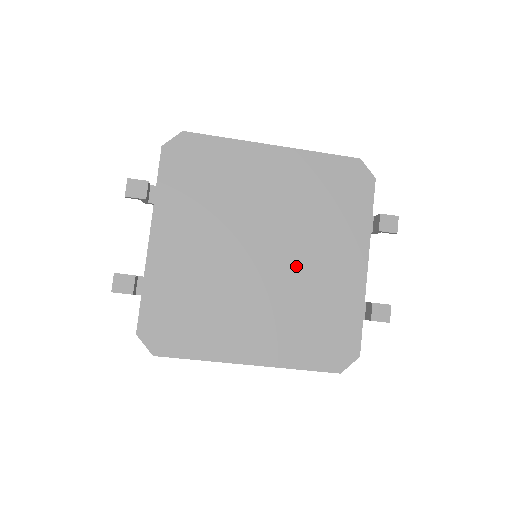
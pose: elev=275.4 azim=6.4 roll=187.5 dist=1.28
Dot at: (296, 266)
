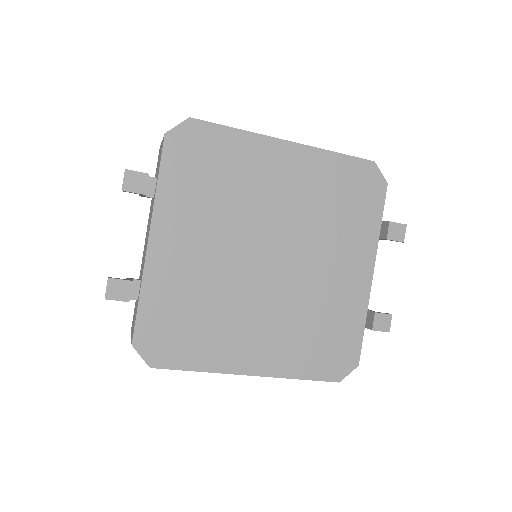
Dot at: (303, 273)
